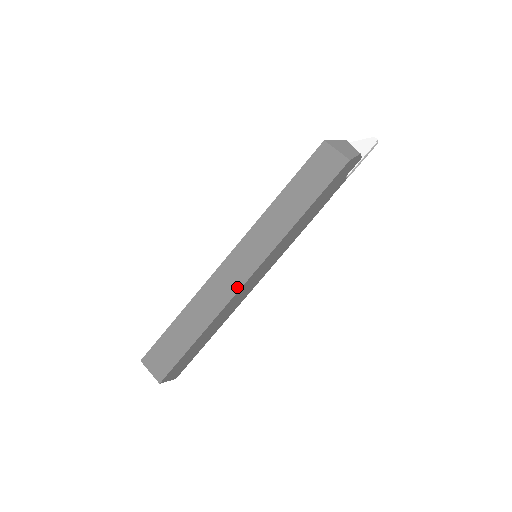
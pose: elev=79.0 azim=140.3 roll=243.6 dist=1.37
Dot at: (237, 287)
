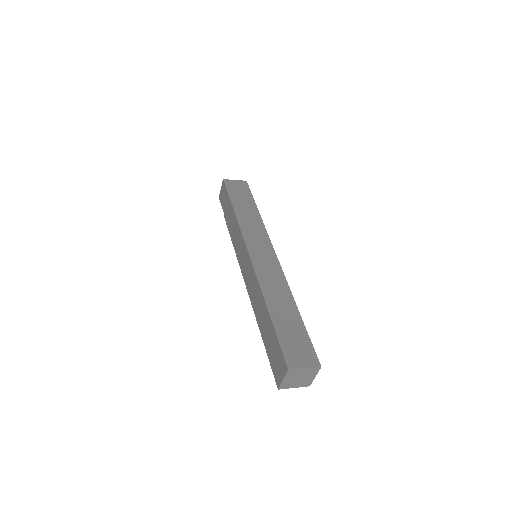
Dot at: (277, 265)
